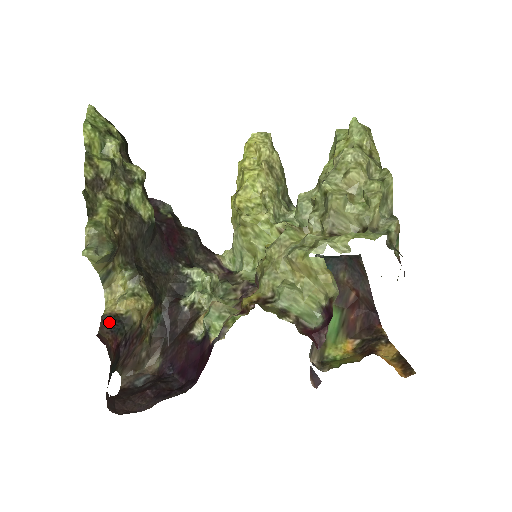
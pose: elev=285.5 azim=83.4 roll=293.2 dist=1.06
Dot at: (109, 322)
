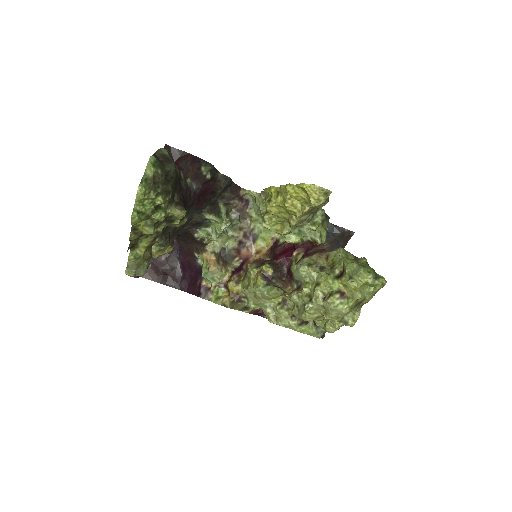
Dot at: occluded
